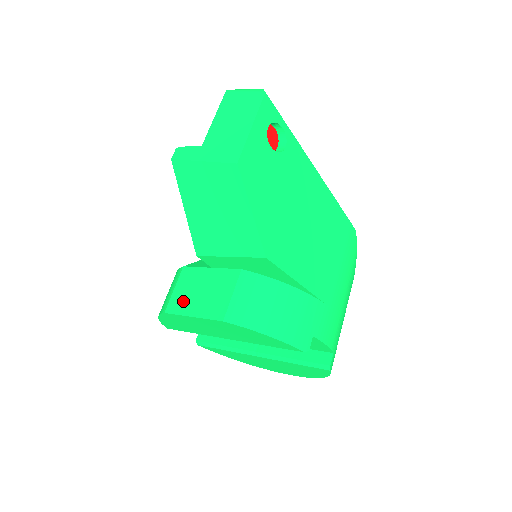
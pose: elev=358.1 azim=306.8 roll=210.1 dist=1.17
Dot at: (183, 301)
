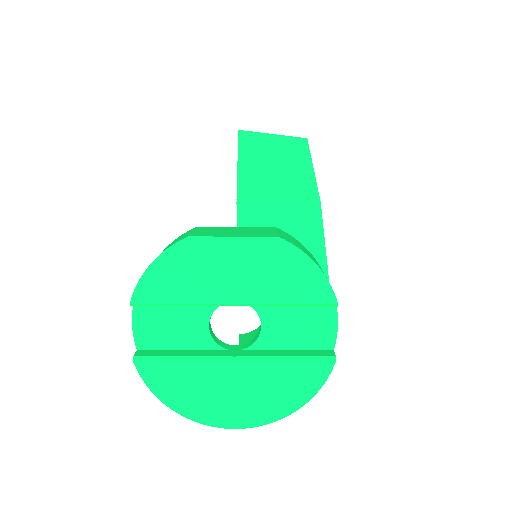
Dot at: (212, 233)
